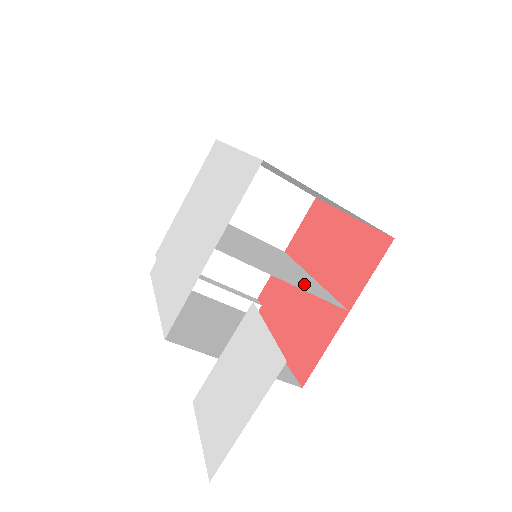
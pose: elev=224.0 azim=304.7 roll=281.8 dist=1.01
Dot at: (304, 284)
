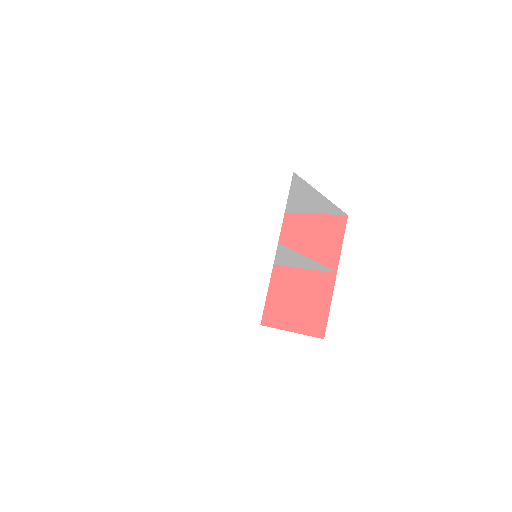
Dot at: (304, 263)
